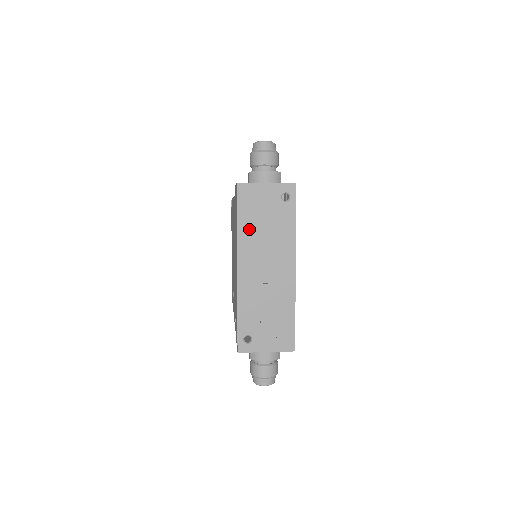
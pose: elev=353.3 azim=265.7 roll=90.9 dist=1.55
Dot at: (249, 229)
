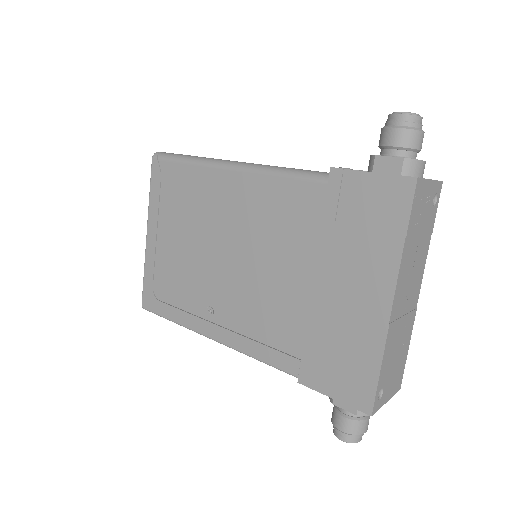
Dot at: (410, 245)
